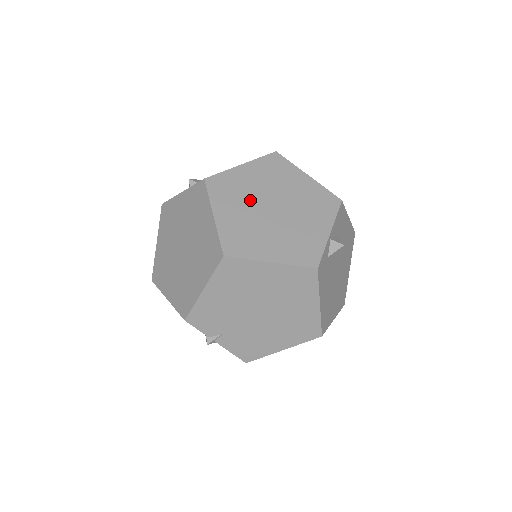
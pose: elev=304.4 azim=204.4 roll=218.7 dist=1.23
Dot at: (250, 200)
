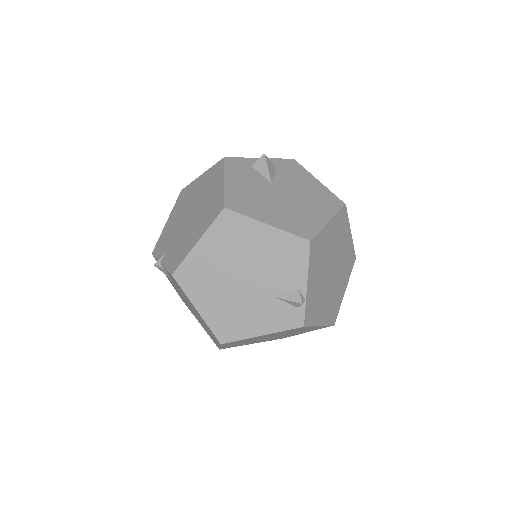
Dot at: occluded
